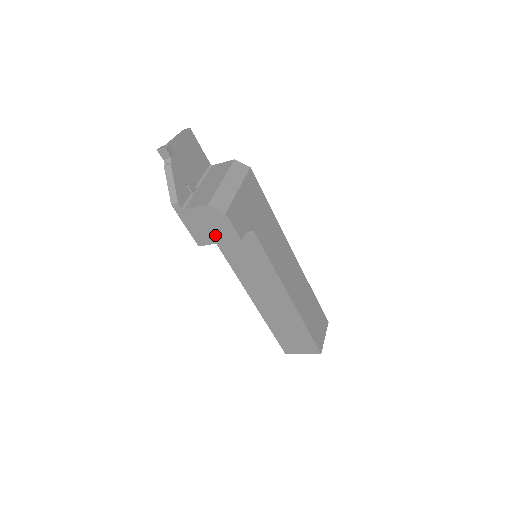
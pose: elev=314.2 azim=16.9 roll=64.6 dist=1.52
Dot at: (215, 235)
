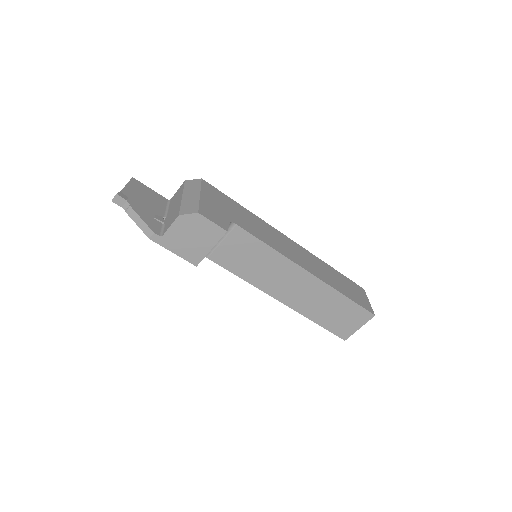
Dot at: (203, 243)
